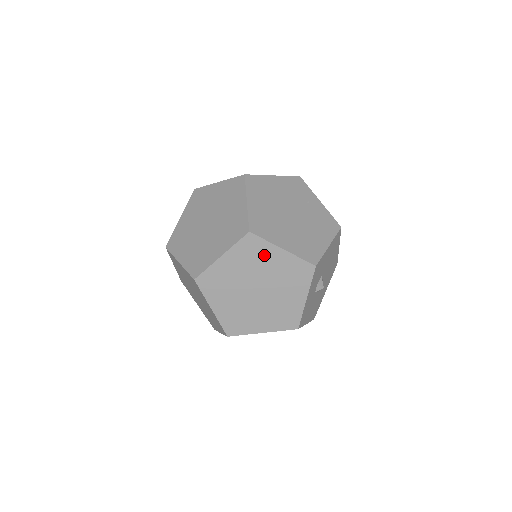
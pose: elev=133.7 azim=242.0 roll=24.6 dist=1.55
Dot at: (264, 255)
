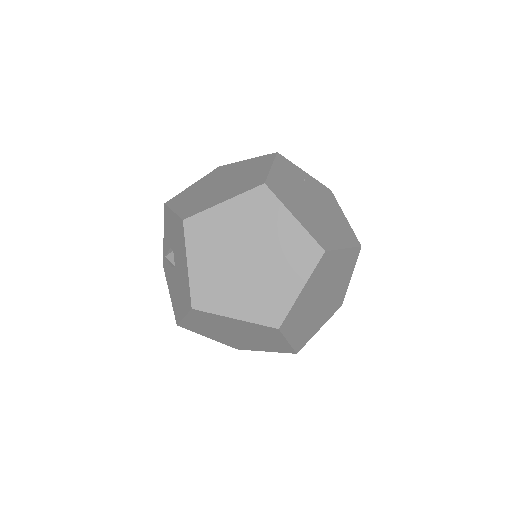
Dot at: (331, 264)
